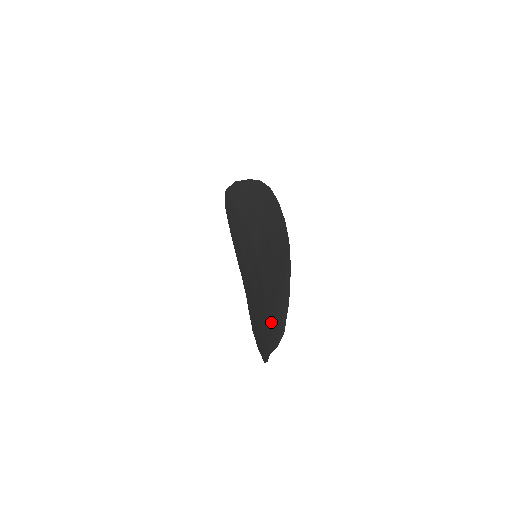
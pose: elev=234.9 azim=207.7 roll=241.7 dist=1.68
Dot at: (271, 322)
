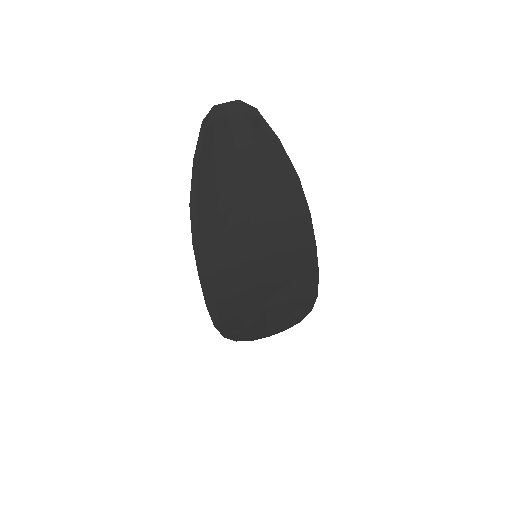
Dot at: (245, 140)
